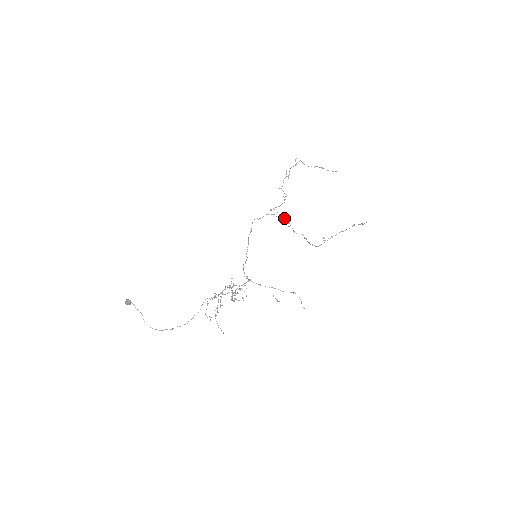
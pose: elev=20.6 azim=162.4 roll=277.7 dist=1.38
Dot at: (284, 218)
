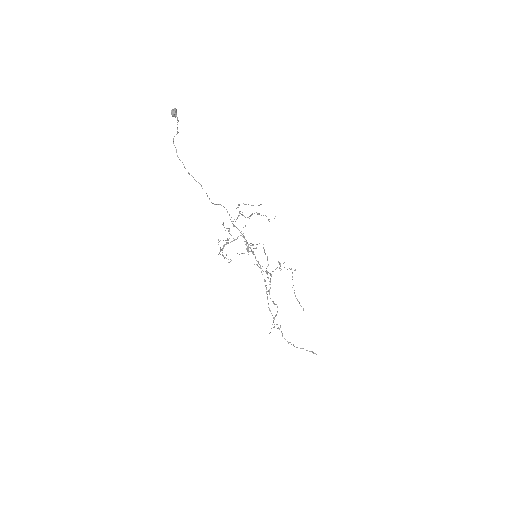
Dot at: (268, 277)
